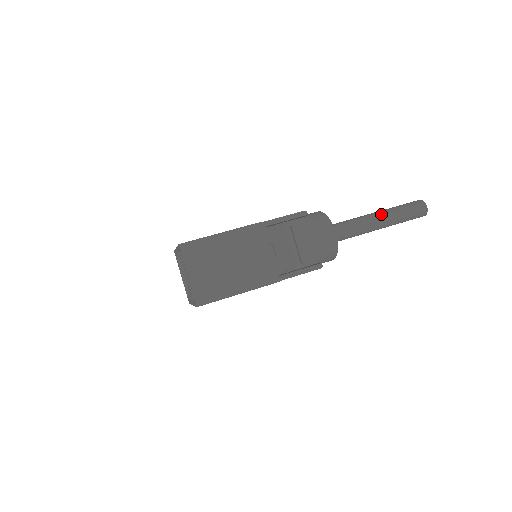
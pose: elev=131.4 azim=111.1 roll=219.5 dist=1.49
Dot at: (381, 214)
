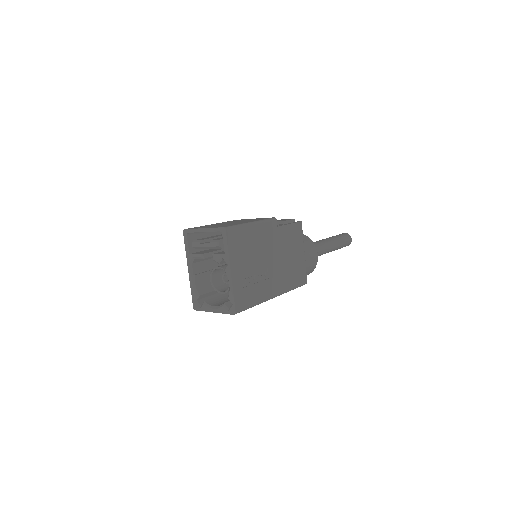
Dot at: occluded
